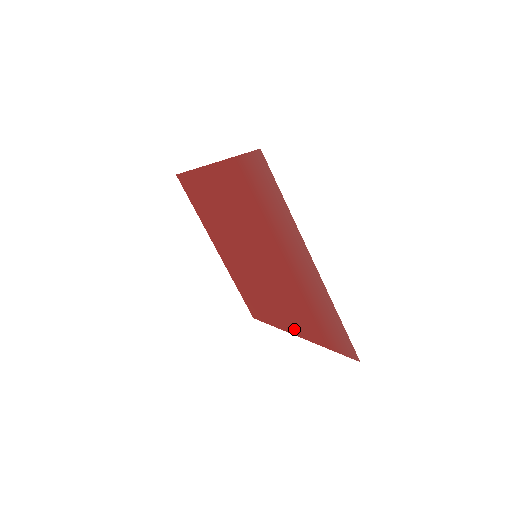
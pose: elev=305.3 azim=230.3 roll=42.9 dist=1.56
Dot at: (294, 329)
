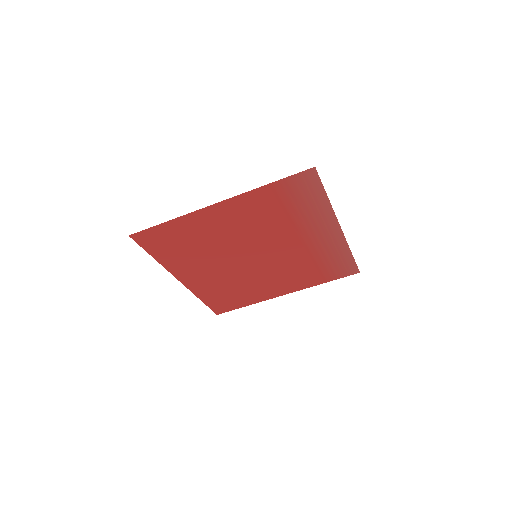
Dot at: (284, 291)
